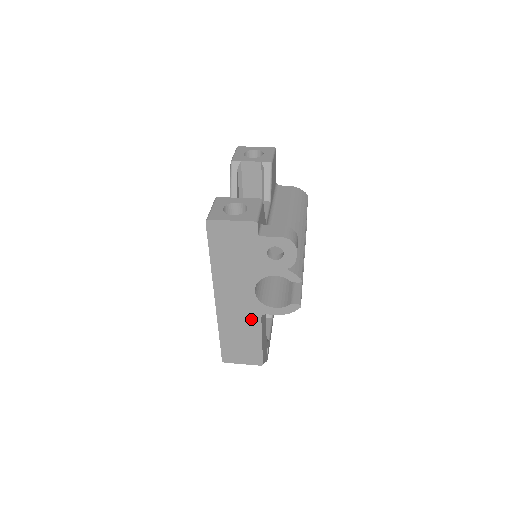
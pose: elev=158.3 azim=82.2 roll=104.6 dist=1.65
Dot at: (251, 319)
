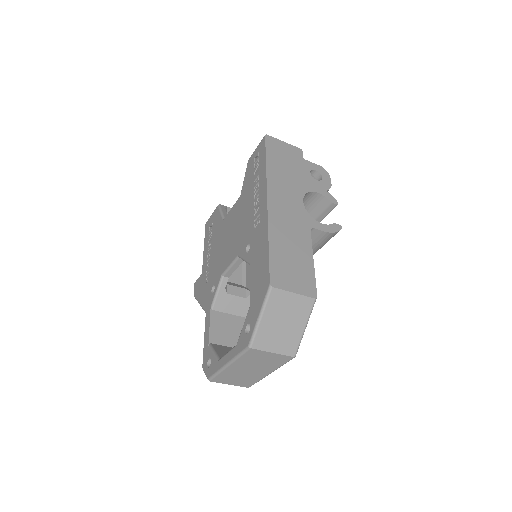
Dot at: (301, 230)
